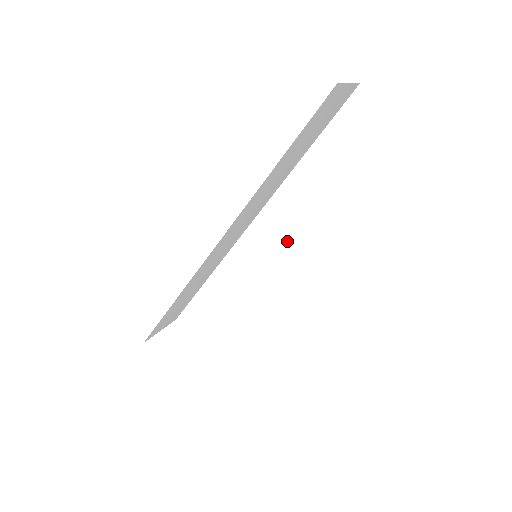
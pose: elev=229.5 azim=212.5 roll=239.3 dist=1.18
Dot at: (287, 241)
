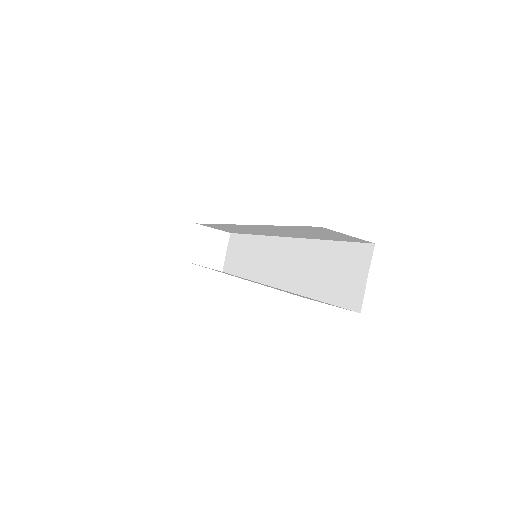
Dot at: (276, 233)
